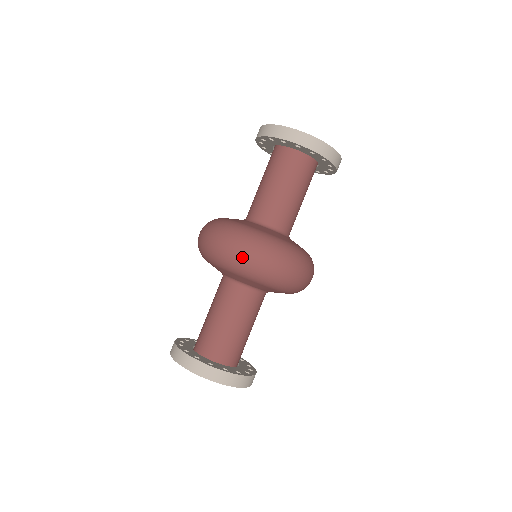
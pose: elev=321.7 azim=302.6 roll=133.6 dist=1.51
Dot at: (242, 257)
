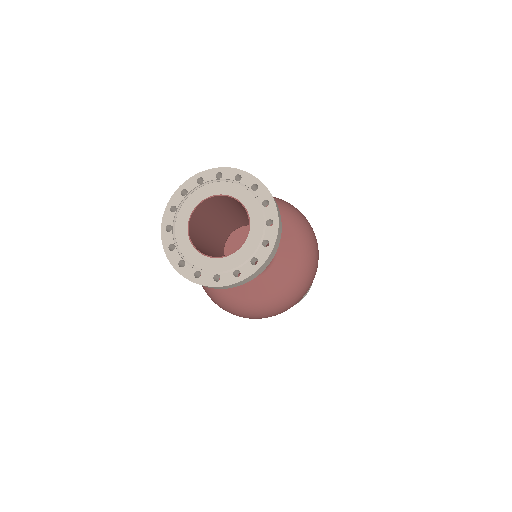
Dot at: occluded
